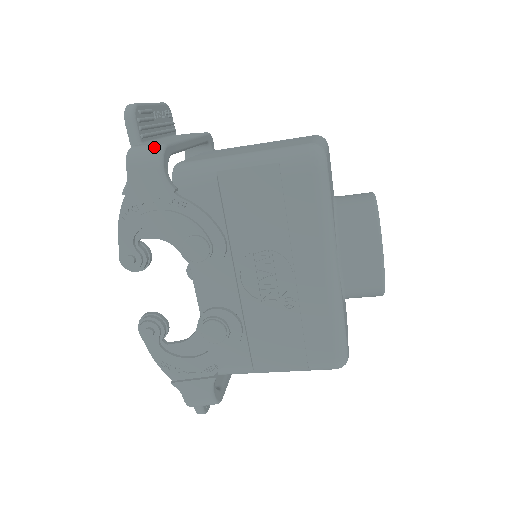
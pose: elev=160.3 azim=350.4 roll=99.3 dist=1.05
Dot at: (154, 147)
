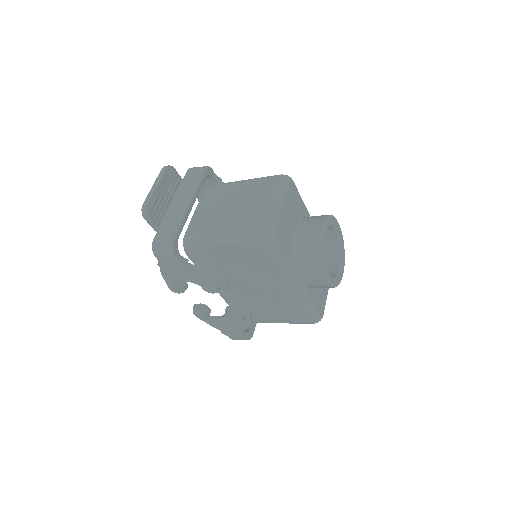
Dot at: (166, 243)
